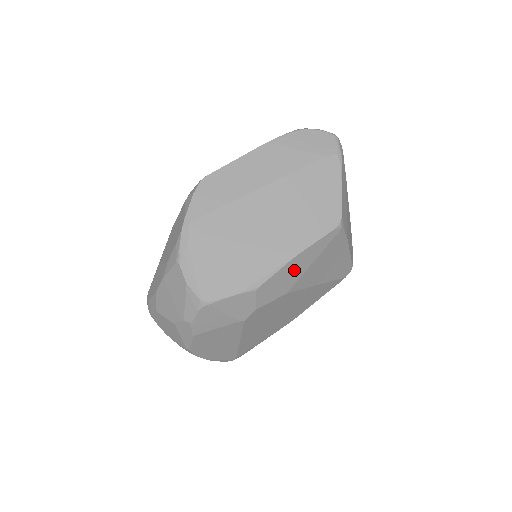
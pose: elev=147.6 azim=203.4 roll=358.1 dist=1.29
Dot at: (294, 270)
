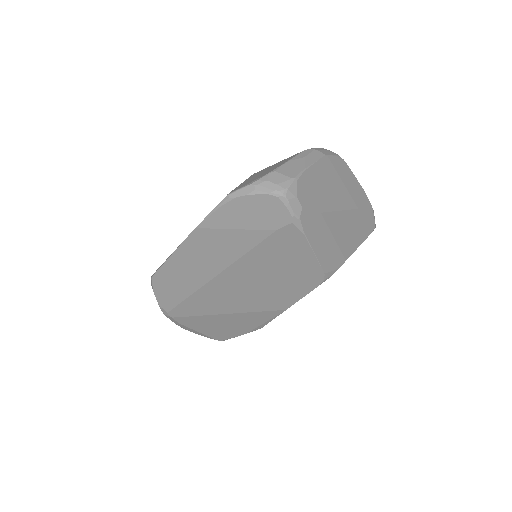
Dot at: occluded
